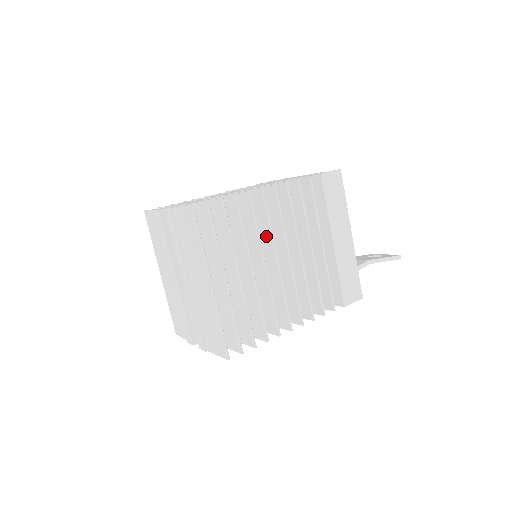
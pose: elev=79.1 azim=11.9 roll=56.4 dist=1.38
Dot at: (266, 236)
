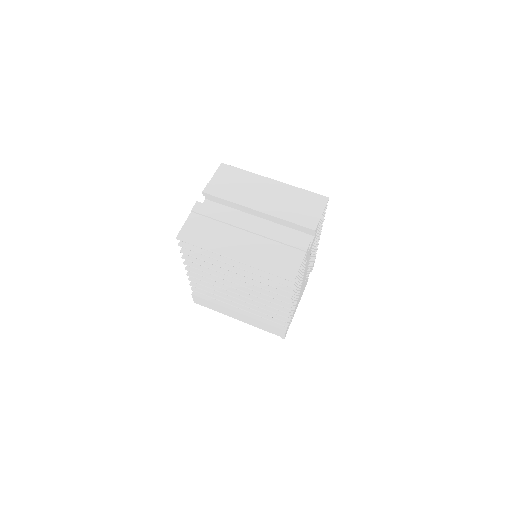
Dot at: occluded
